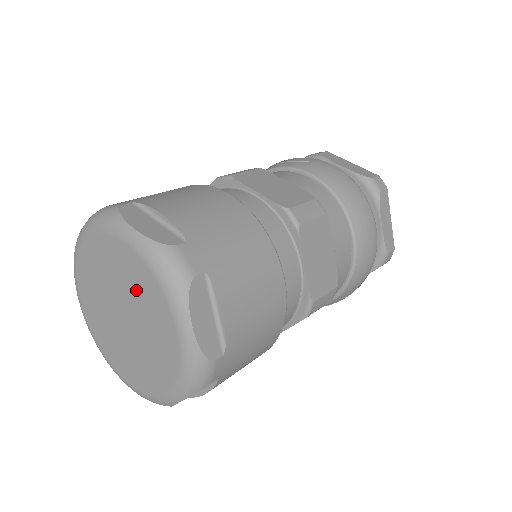
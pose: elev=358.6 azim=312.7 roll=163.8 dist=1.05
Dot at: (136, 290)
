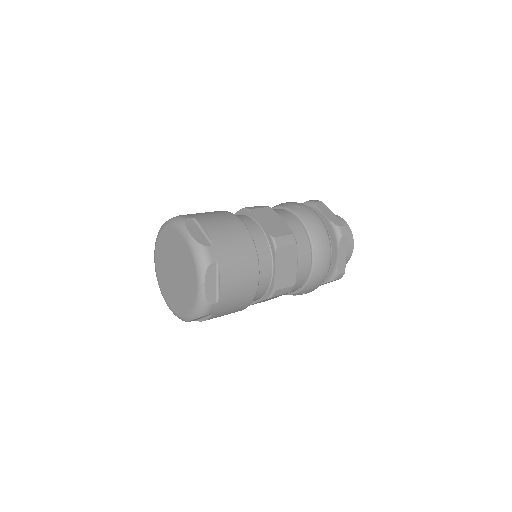
Dot at: (184, 261)
